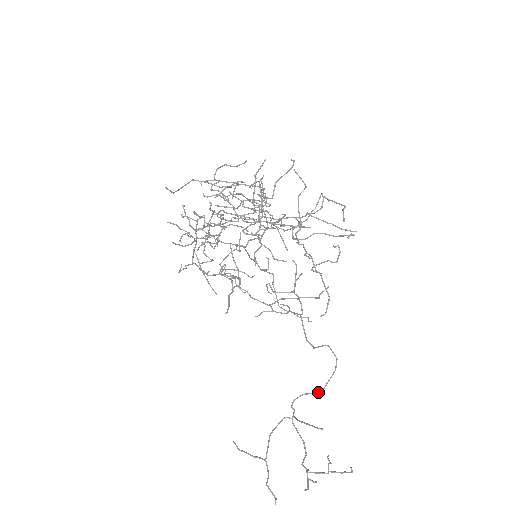
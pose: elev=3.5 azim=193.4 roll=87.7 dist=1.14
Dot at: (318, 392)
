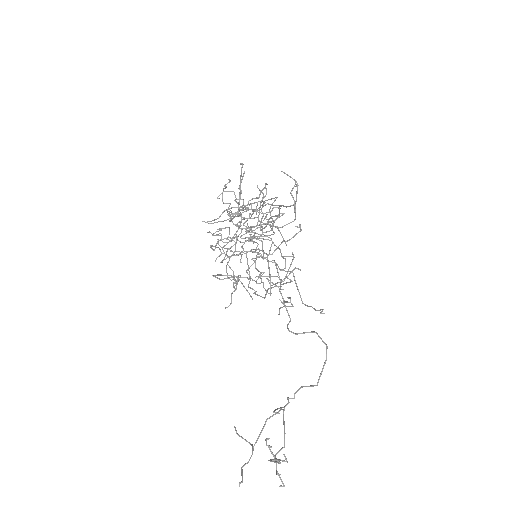
Dot at: (314, 385)
